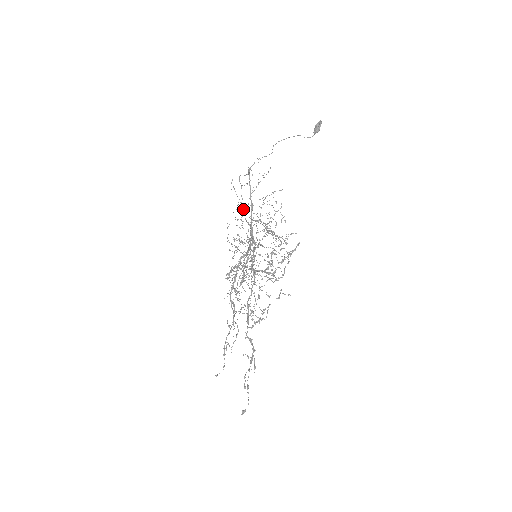
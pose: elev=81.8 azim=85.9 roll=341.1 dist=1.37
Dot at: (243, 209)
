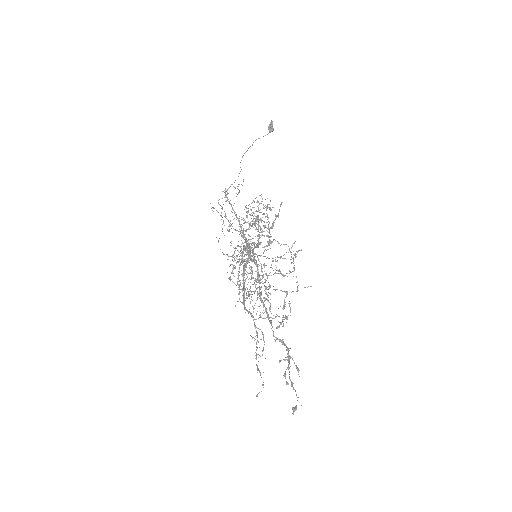
Dot at: occluded
